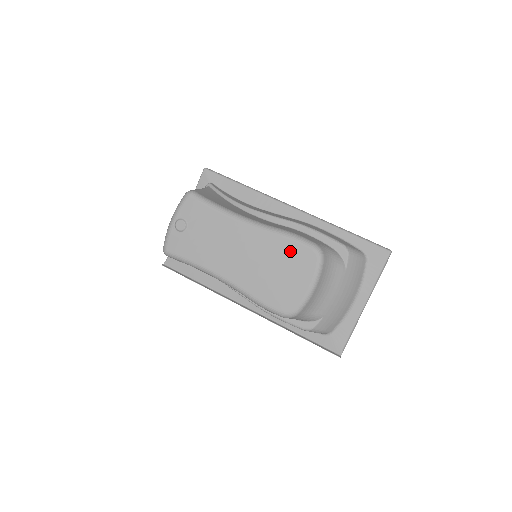
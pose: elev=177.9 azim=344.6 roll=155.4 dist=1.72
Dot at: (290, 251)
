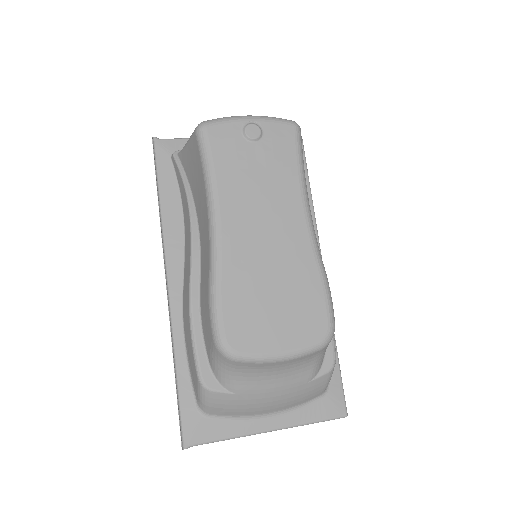
Dot at: (310, 298)
